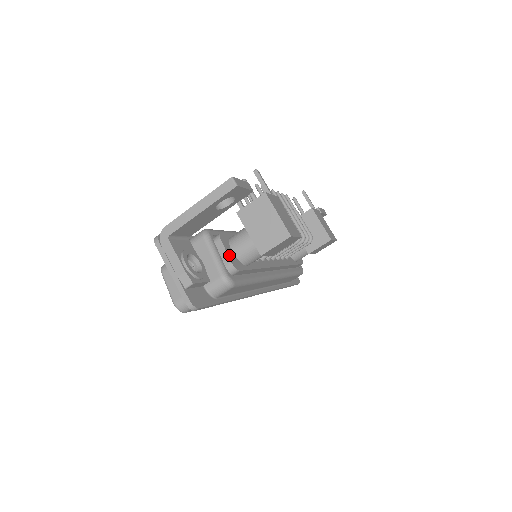
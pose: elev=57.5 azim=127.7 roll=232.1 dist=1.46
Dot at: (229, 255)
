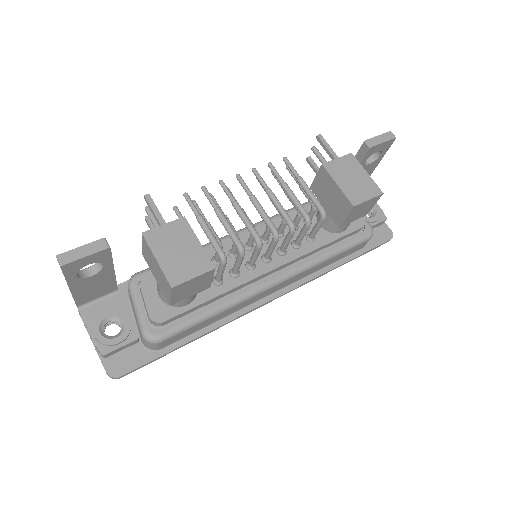
Dot at: (149, 306)
